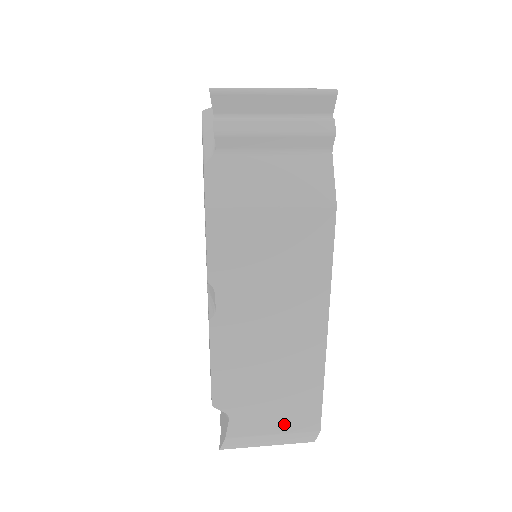
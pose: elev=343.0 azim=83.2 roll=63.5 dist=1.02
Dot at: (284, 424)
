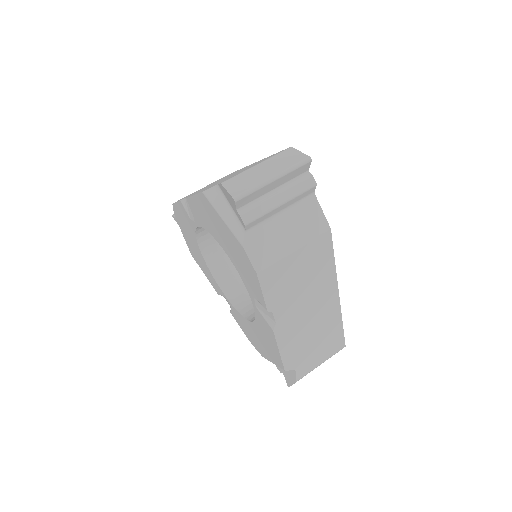
Dot at: (326, 355)
